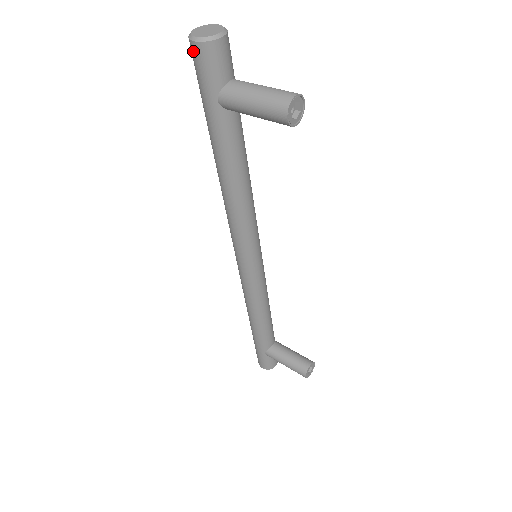
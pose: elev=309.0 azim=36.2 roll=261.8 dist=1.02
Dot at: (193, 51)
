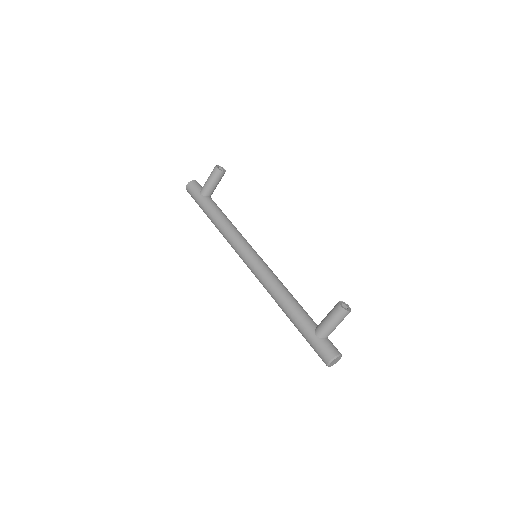
Dot at: (188, 189)
